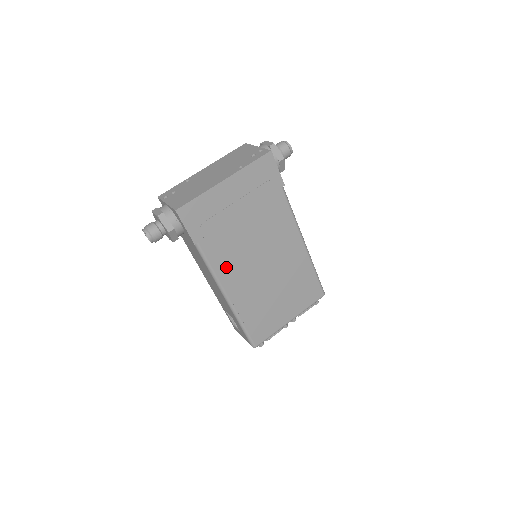
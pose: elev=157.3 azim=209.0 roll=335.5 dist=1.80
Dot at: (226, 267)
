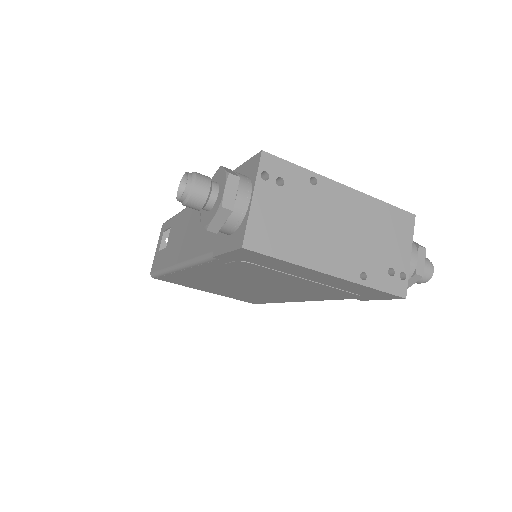
Dot at: (213, 270)
